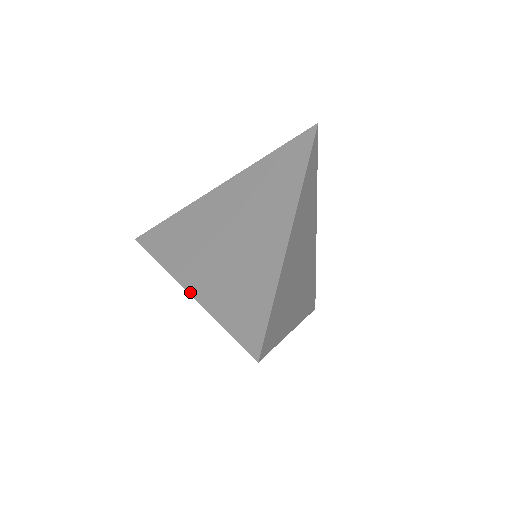
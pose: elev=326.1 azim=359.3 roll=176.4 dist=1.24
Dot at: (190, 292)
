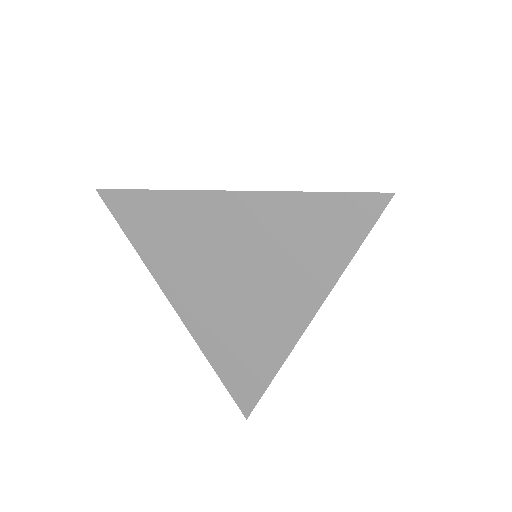
Dot at: occluded
